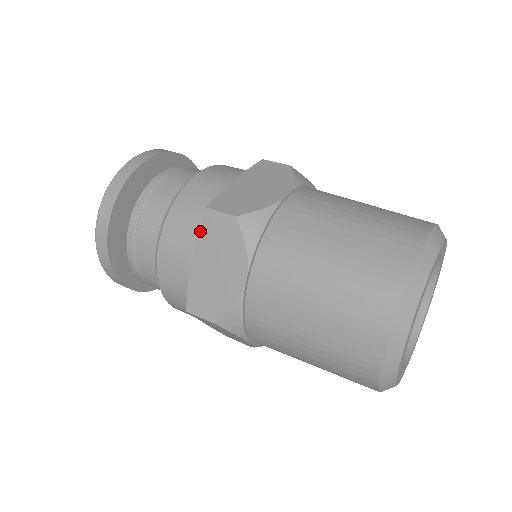
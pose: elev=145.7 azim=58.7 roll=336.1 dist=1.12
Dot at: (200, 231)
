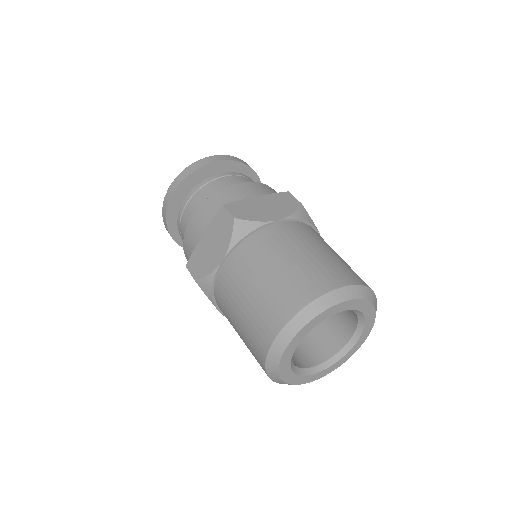
Dot at: occluded
